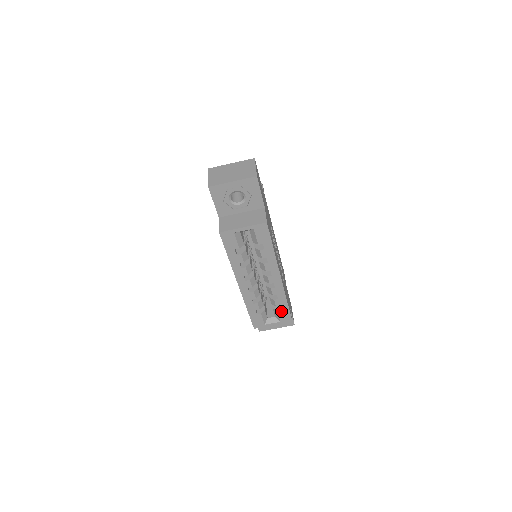
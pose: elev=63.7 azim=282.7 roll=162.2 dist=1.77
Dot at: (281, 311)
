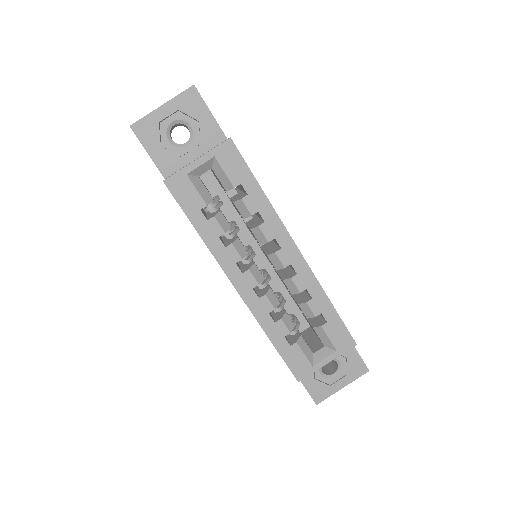
Dot at: (328, 325)
